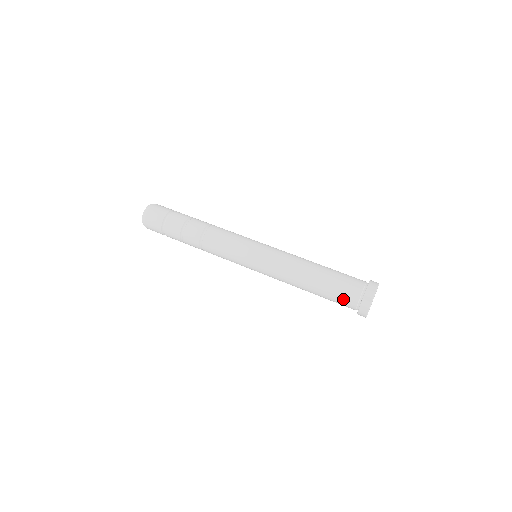
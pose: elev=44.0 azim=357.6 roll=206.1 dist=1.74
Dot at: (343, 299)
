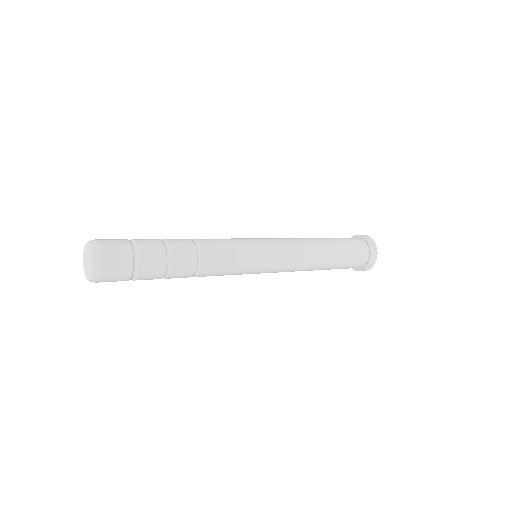
Dot at: (351, 266)
